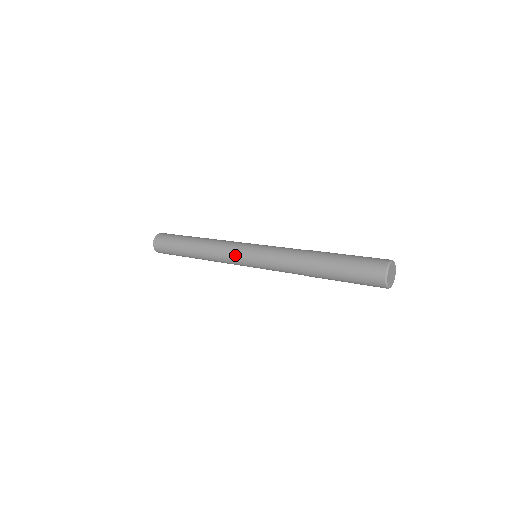
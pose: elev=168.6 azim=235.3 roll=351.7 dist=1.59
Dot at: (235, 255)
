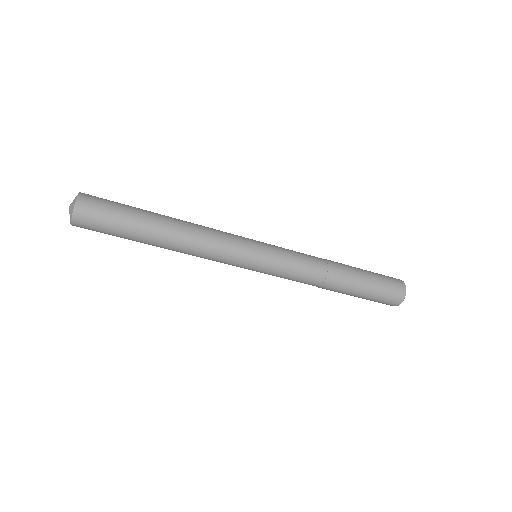
Dot at: (241, 236)
